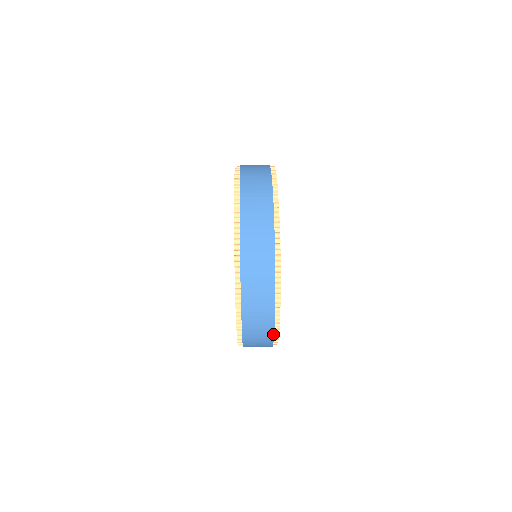
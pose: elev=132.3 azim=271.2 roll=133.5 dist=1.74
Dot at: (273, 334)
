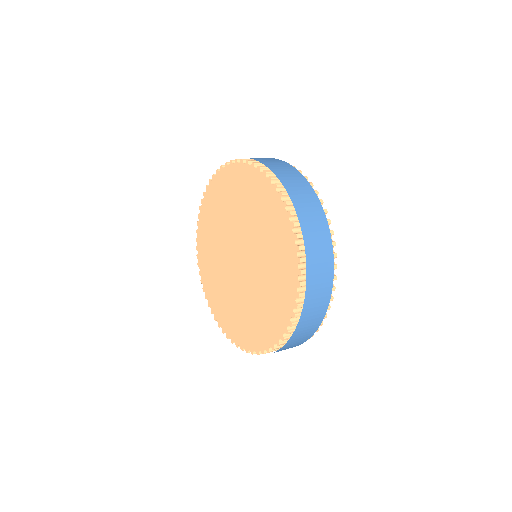
Dot at: (331, 287)
